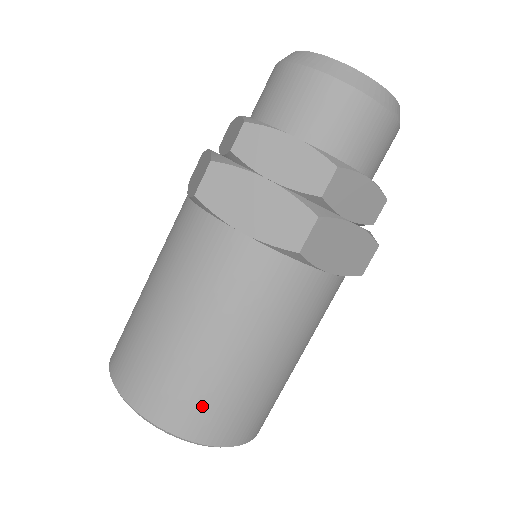
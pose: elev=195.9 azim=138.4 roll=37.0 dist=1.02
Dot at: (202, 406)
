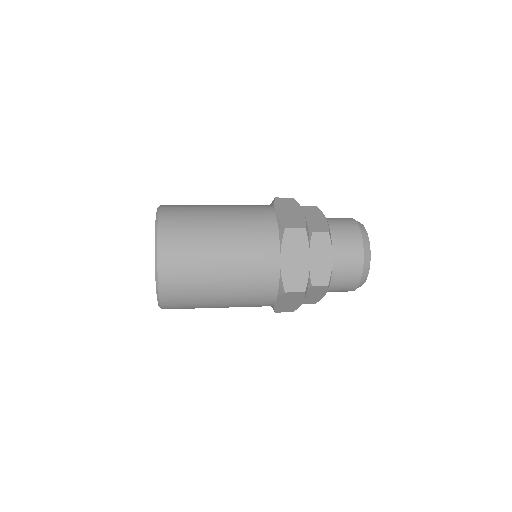
Dot at: (182, 285)
